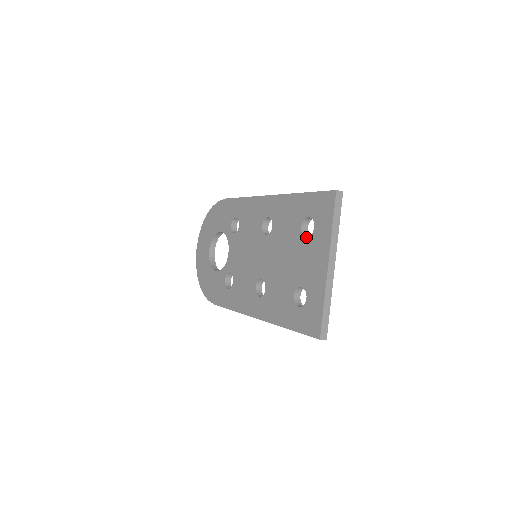
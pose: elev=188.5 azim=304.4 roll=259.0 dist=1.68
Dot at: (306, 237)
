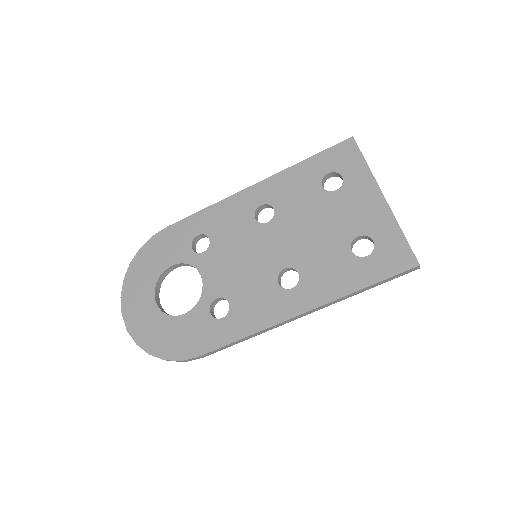
Dot at: (336, 190)
